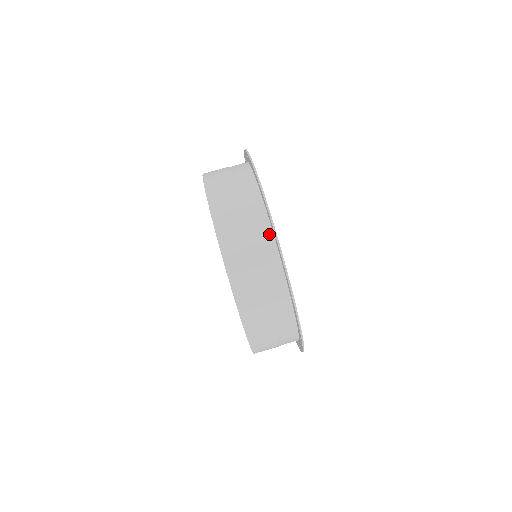
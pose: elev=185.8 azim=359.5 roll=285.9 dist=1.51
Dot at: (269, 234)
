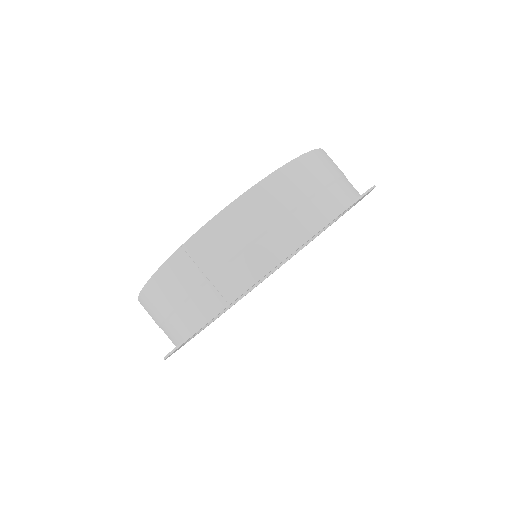
Dot at: (358, 192)
